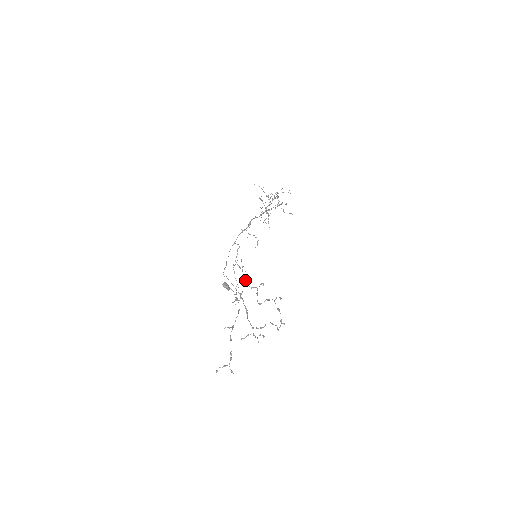
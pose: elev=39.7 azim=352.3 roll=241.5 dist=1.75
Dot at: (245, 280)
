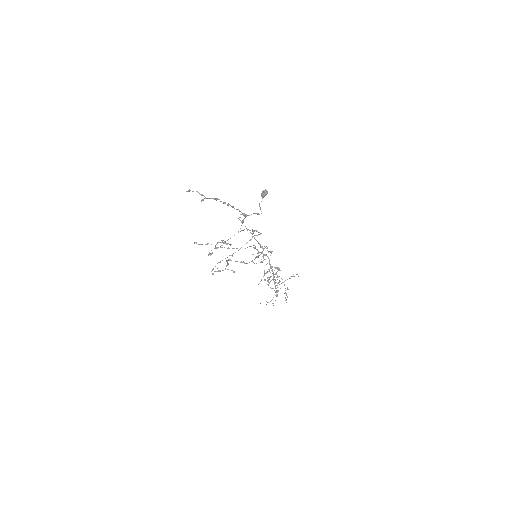
Dot at: occluded
